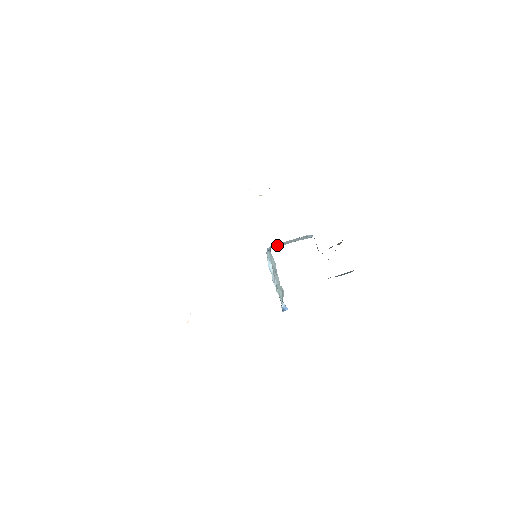
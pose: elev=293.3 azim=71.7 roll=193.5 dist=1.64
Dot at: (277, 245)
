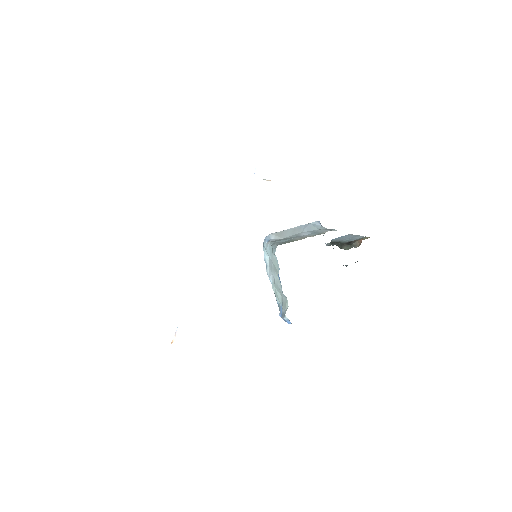
Dot at: (281, 240)
